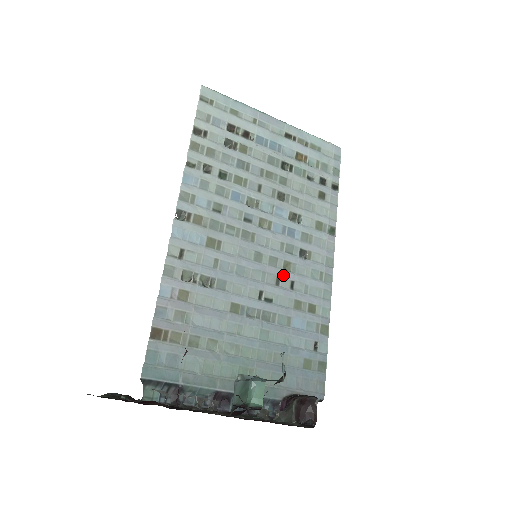
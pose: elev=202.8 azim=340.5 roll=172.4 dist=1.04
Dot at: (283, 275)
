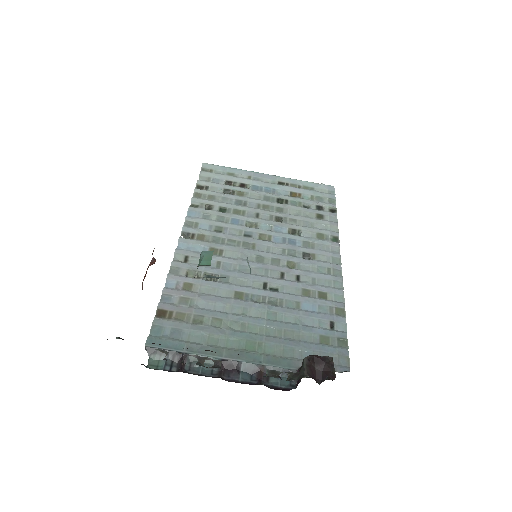
Dot at: (287, 271)
